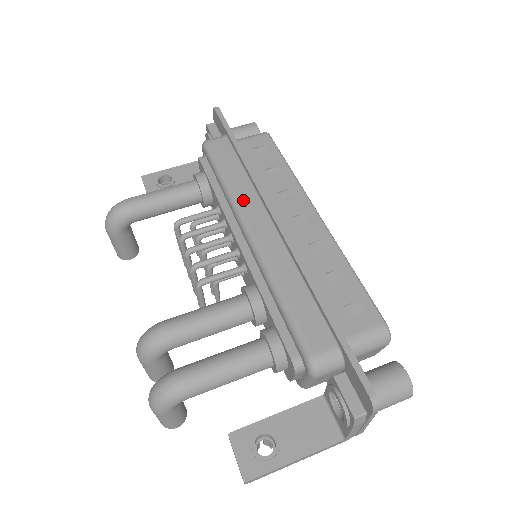
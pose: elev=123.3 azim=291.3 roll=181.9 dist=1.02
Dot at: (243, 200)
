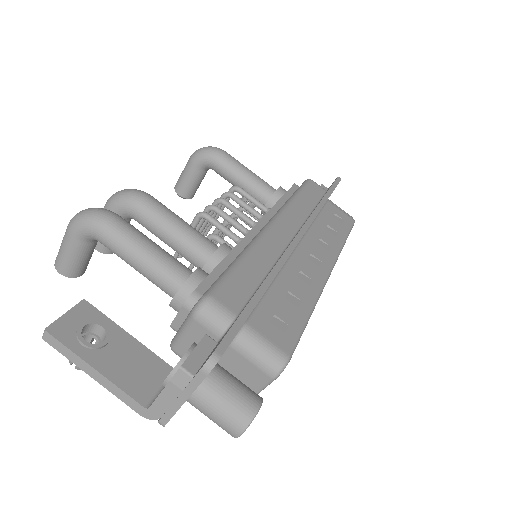
Dot at: (292, 212)
